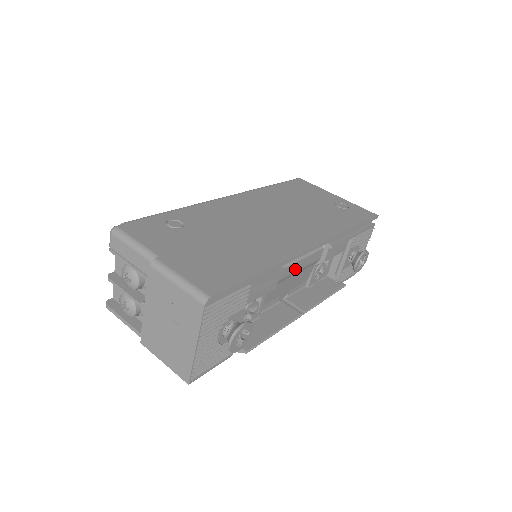
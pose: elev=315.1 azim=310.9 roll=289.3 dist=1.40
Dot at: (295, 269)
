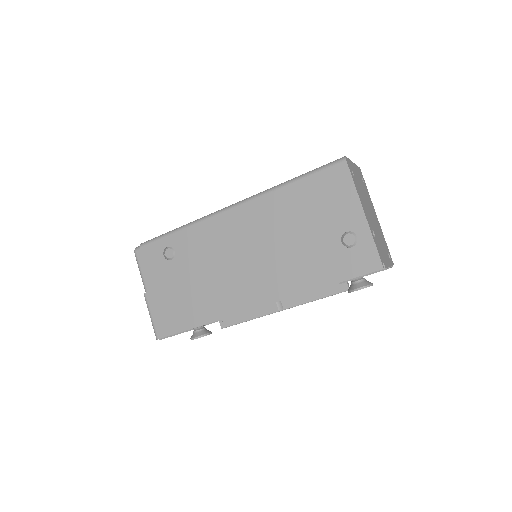
Dot at: occluded
